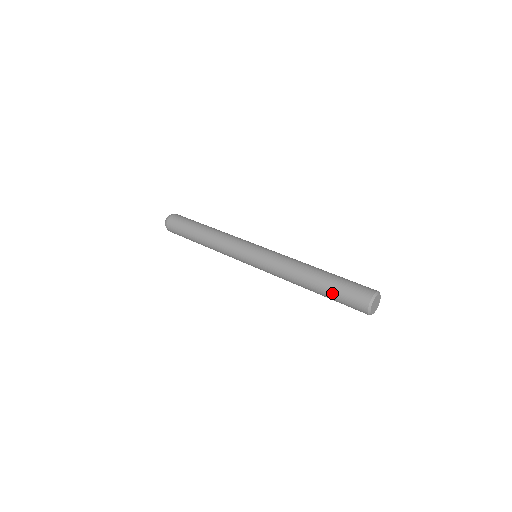
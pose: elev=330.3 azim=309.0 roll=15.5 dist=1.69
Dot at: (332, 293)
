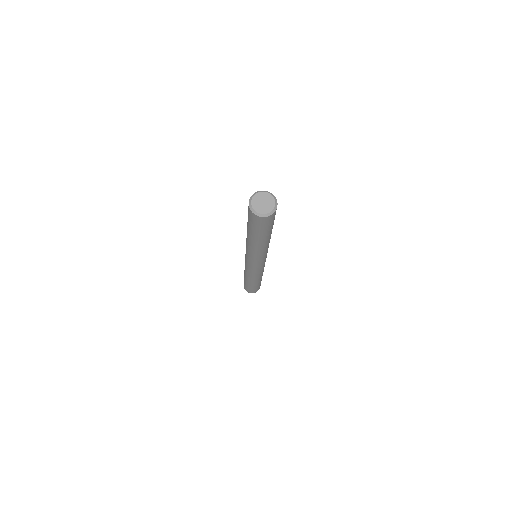
Dot at: (252, 230)
